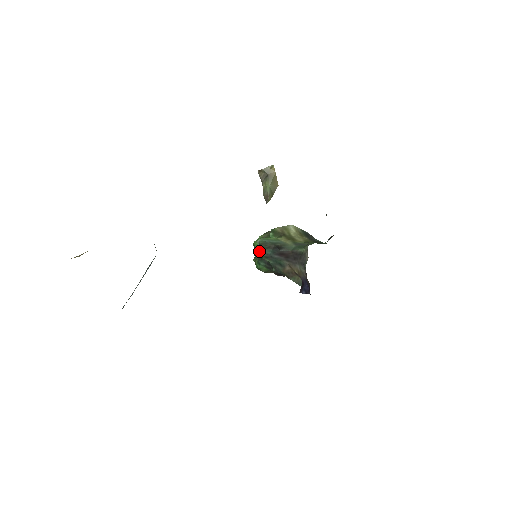
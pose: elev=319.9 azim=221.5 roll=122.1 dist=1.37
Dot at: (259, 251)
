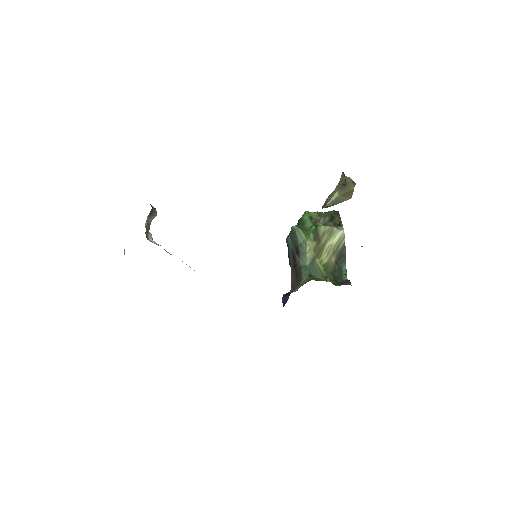
Dot at: (301, 224)
